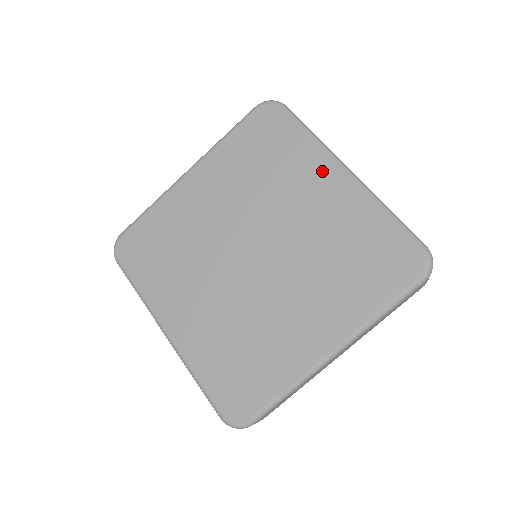
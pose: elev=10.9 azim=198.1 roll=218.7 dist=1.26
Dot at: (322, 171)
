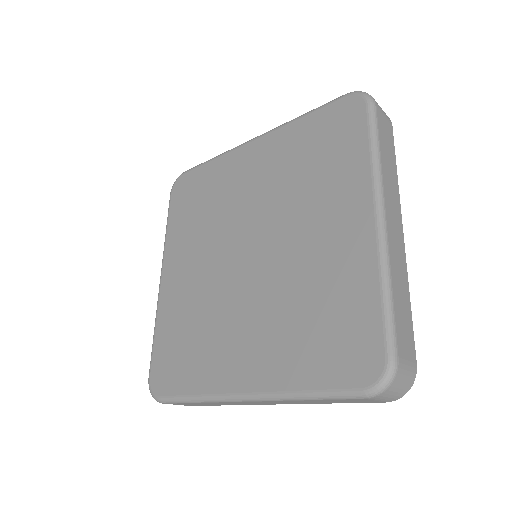
Dot at: (240, 159)
